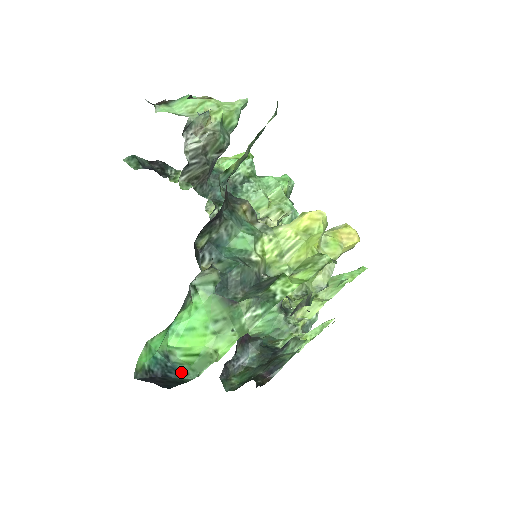
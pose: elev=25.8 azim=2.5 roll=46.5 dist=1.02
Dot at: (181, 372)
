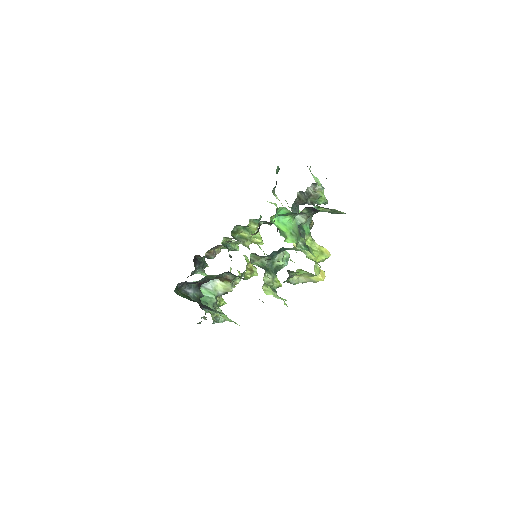
Dot at: (278, 228)
